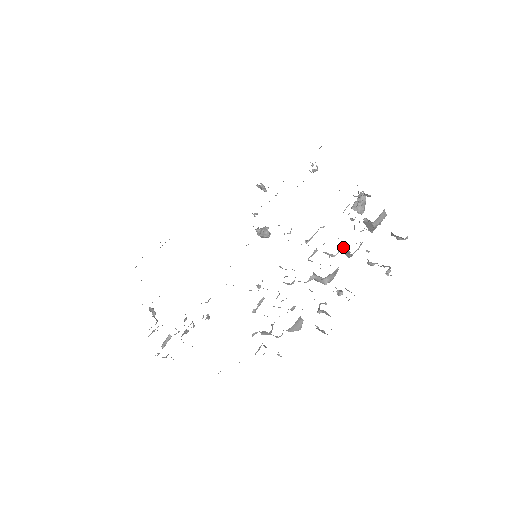
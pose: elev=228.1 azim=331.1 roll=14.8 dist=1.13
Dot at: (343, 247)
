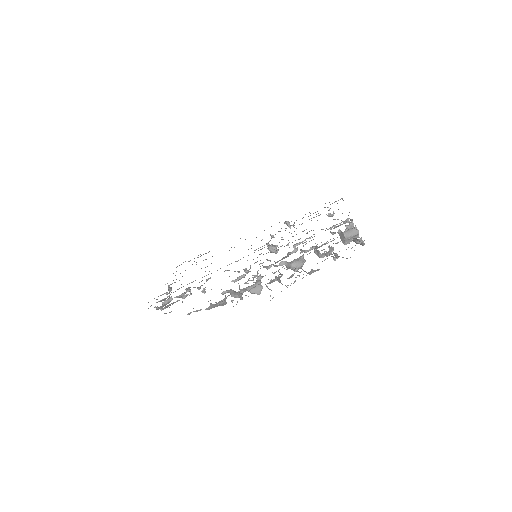
Dot at: (315, 246)
